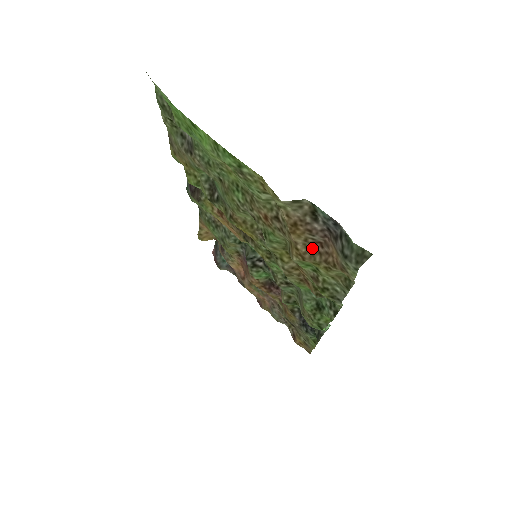
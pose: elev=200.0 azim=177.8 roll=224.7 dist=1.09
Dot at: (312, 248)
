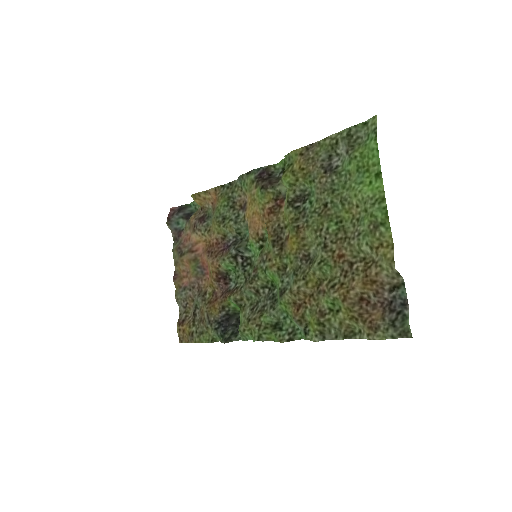
Dot at: (359, 300)
